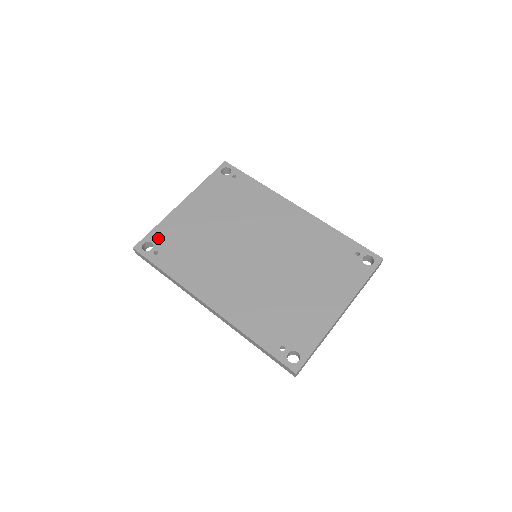
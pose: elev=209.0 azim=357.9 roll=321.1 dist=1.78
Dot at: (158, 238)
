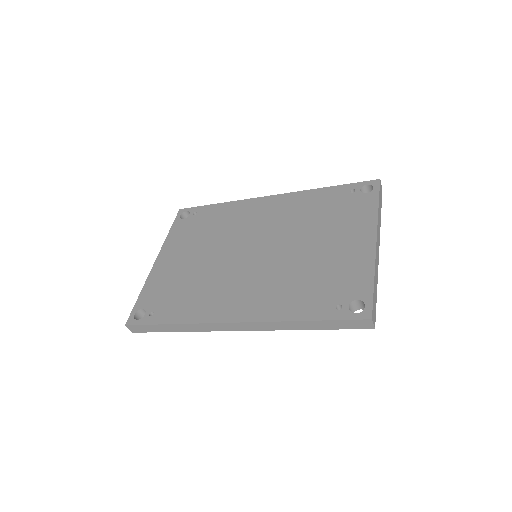
Dot at: (147, 301)
